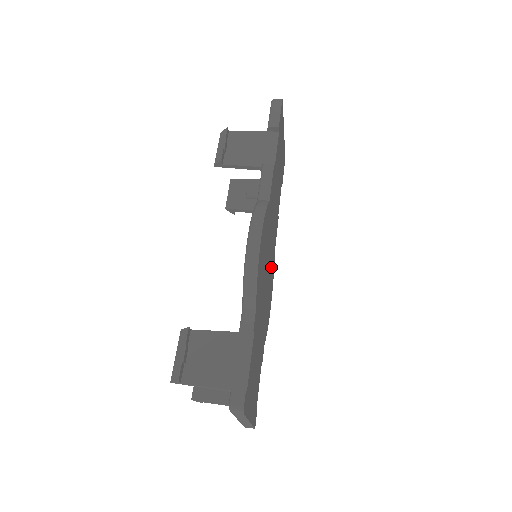
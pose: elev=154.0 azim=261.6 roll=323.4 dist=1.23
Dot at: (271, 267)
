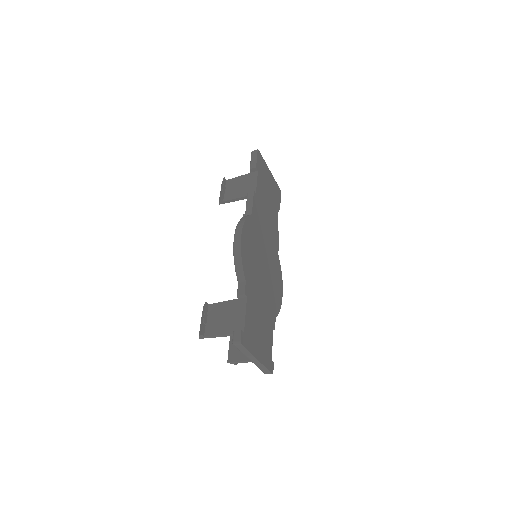
Dot at: (273, 264)
